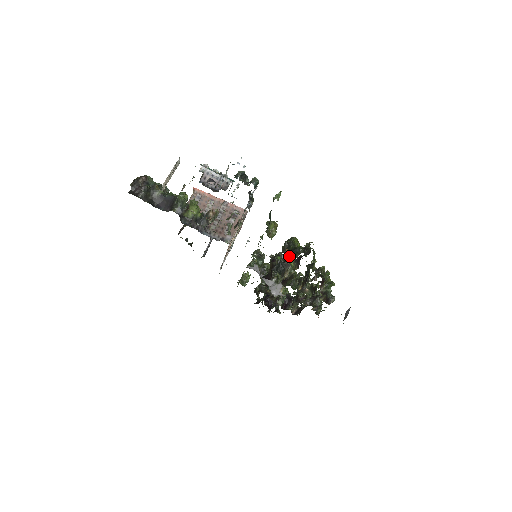
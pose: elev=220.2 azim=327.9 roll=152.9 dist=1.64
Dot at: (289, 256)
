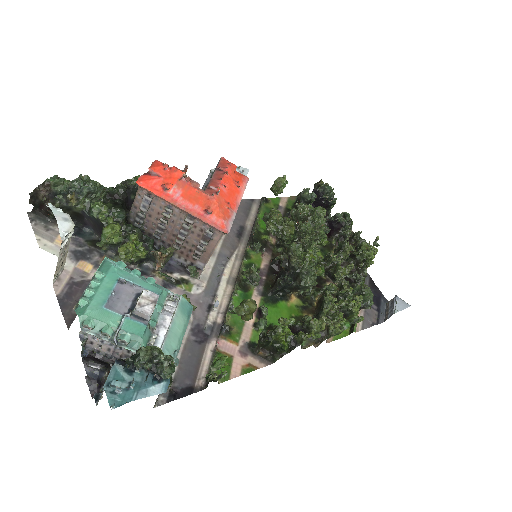
Dot at: (279, 323)
